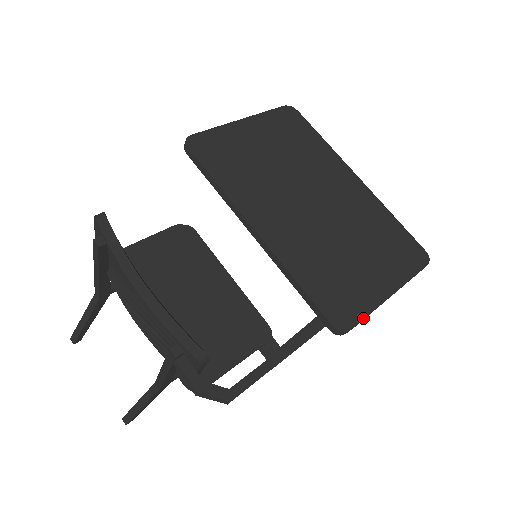
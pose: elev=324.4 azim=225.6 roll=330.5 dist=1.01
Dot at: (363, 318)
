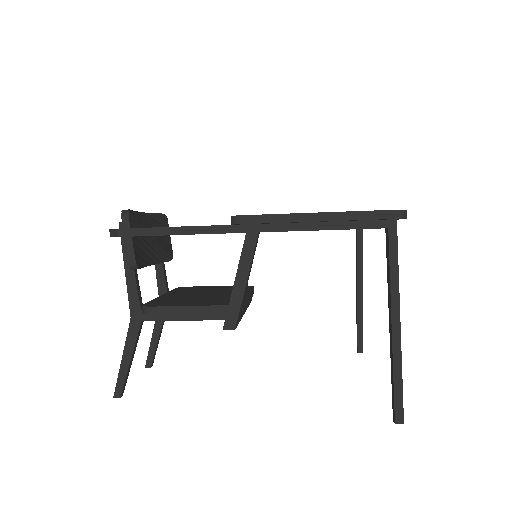
Dot at: (264, 214)
